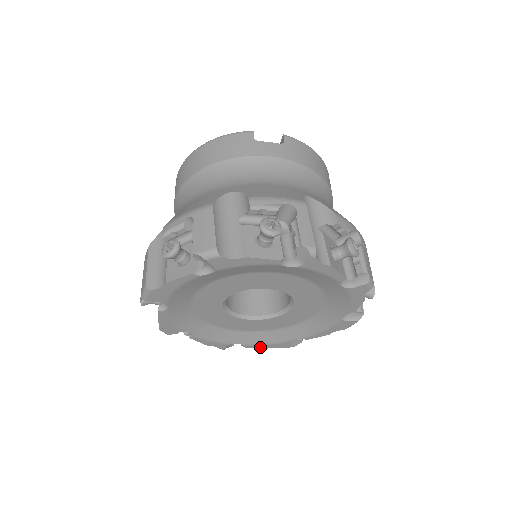
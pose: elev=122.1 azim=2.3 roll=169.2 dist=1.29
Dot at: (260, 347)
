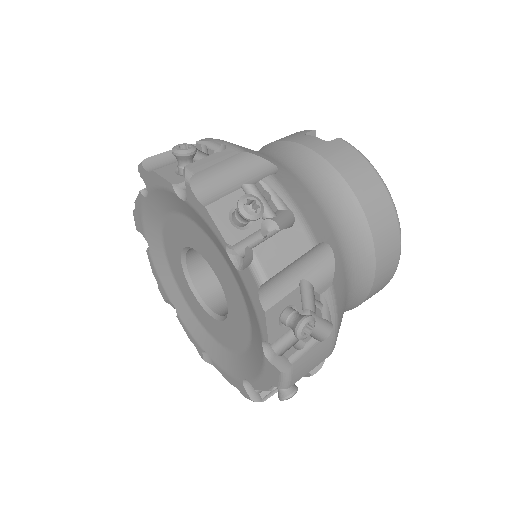
Dot at: (226, 376)
